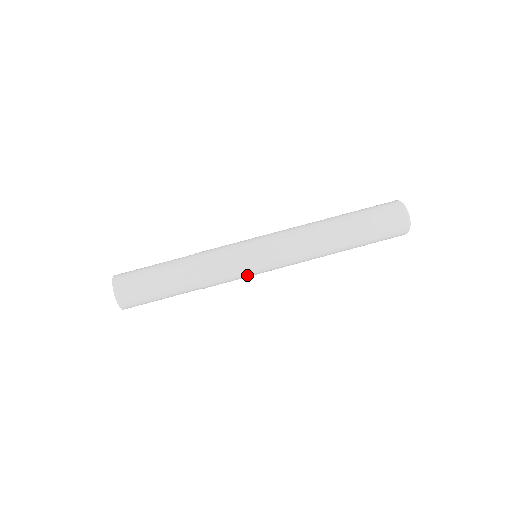
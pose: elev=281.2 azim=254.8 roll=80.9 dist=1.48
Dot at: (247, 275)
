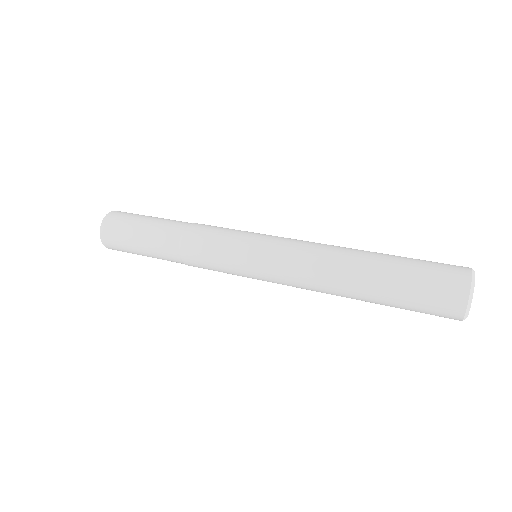
Dot at: (232, 248)
